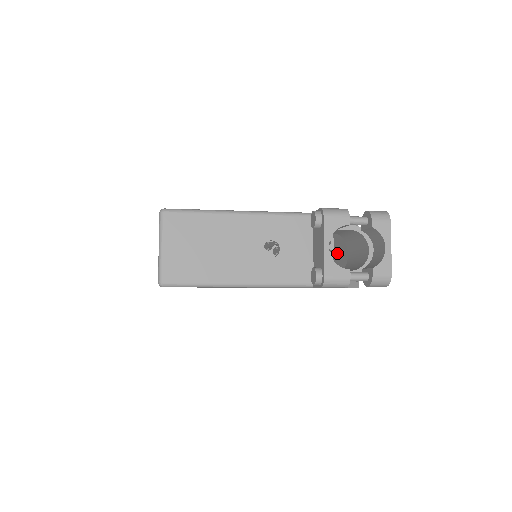
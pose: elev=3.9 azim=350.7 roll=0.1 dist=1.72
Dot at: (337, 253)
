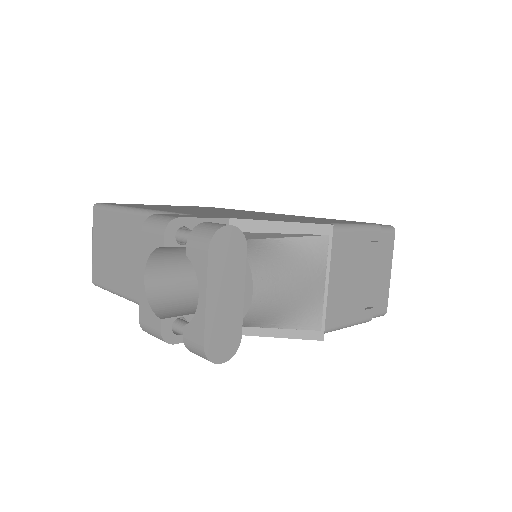
Dot at: occluded
